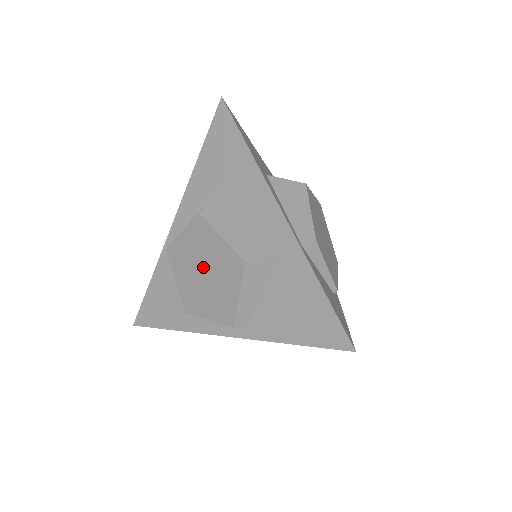
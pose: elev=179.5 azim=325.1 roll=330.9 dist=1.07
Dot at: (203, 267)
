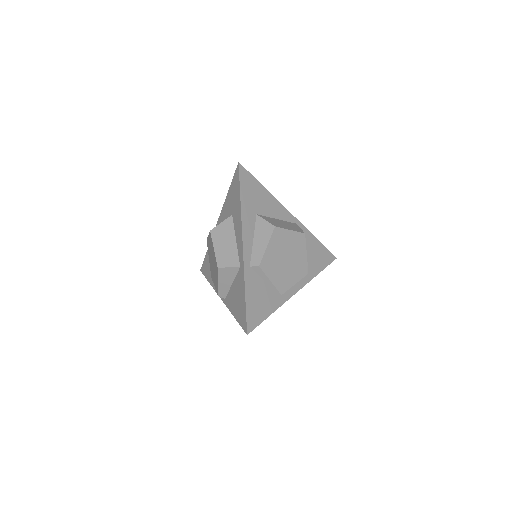
Dot at: (212, 259)
